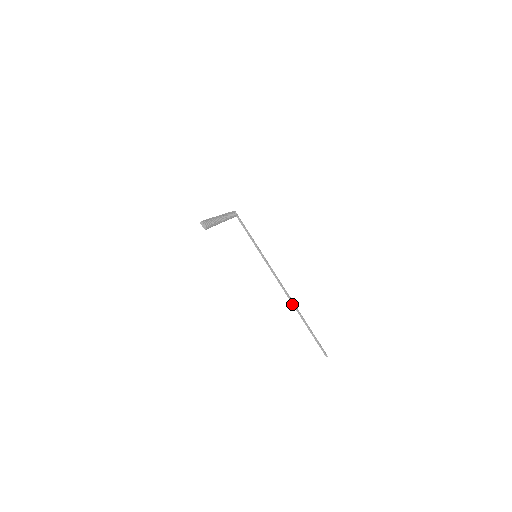
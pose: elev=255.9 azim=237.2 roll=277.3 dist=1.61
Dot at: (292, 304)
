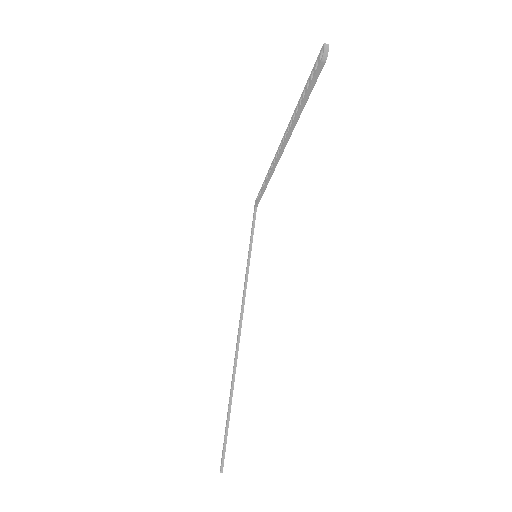
Dot at: (234, 363)
